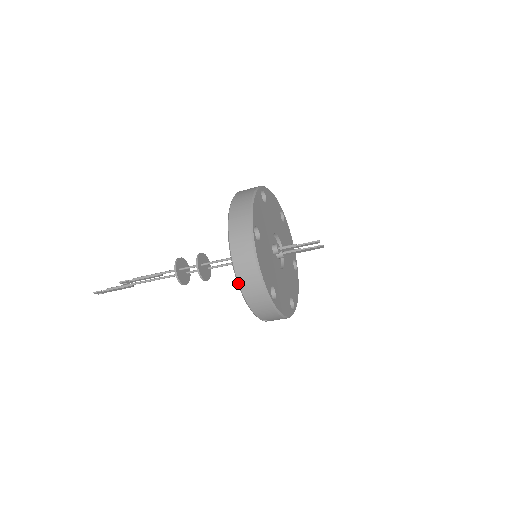
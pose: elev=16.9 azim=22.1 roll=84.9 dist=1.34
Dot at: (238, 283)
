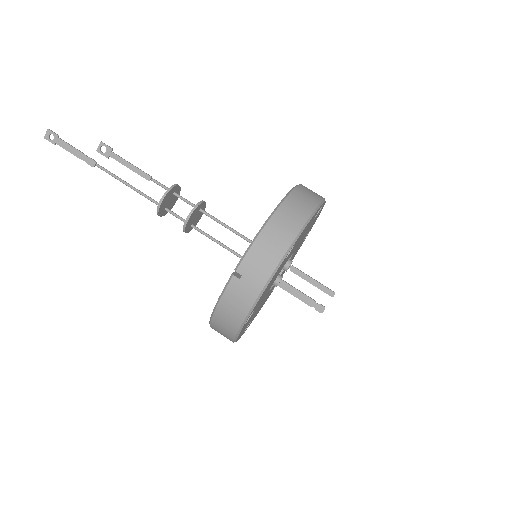
Dot at: (282, 202)
